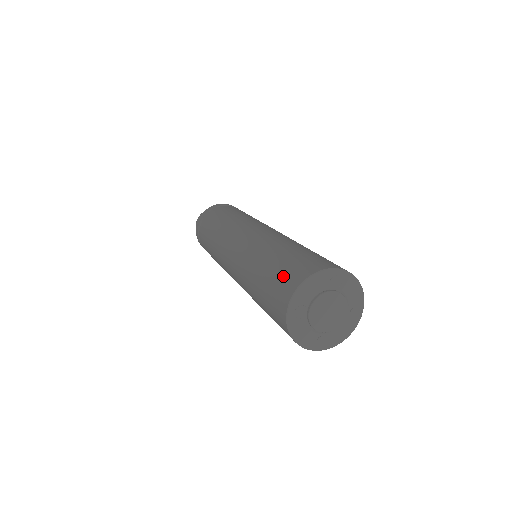
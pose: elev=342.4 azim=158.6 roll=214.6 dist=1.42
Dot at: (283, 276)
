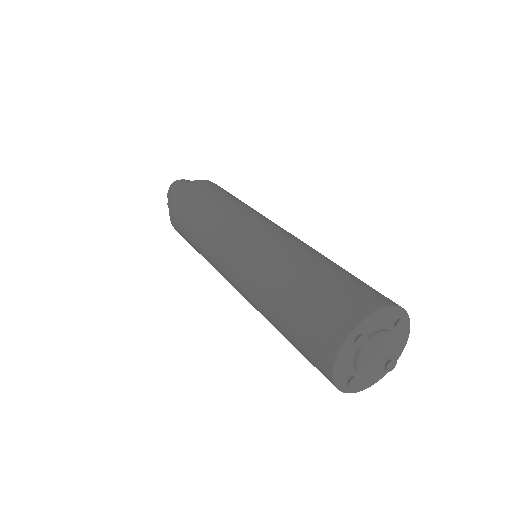
Dot at: (308, 355)
